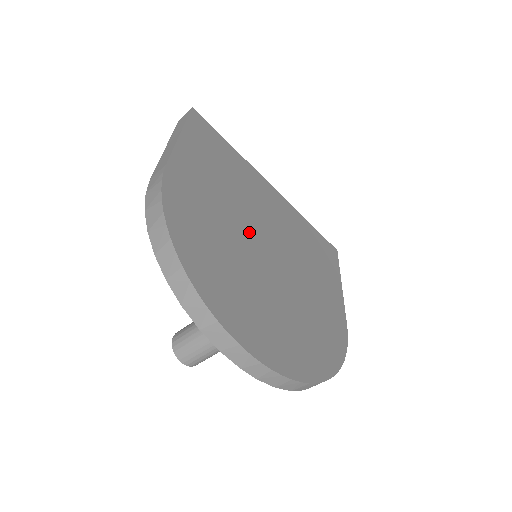
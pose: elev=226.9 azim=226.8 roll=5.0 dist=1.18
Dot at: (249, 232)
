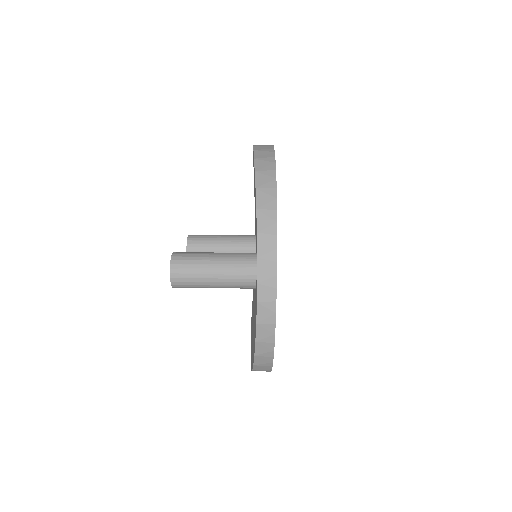
Dot at: occluded
